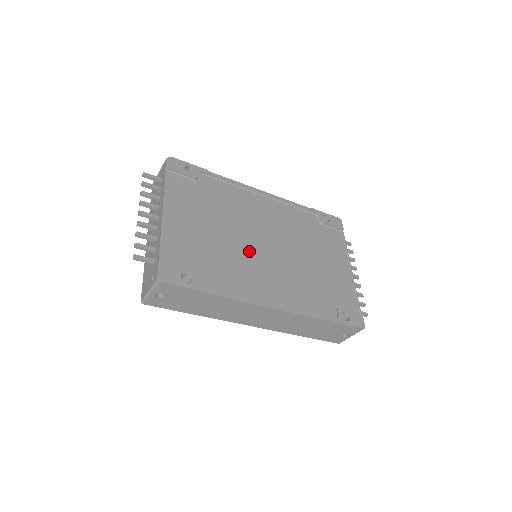
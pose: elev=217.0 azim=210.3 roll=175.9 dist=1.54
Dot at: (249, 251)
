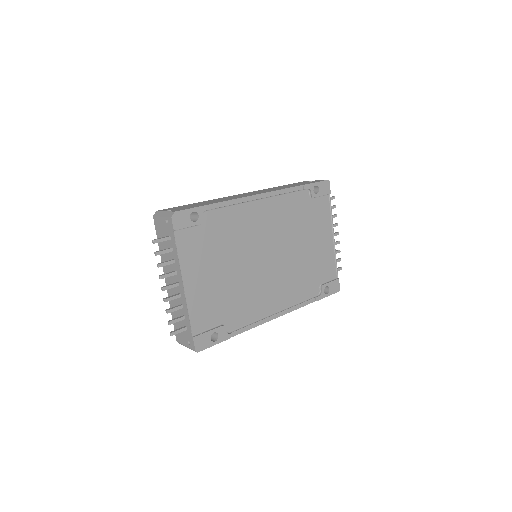
Dot at: (255, 275)
